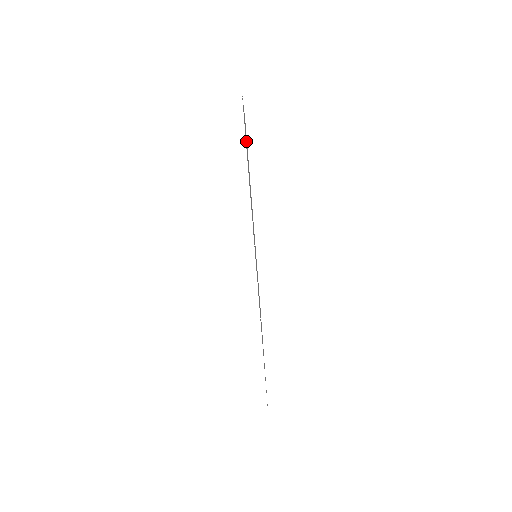
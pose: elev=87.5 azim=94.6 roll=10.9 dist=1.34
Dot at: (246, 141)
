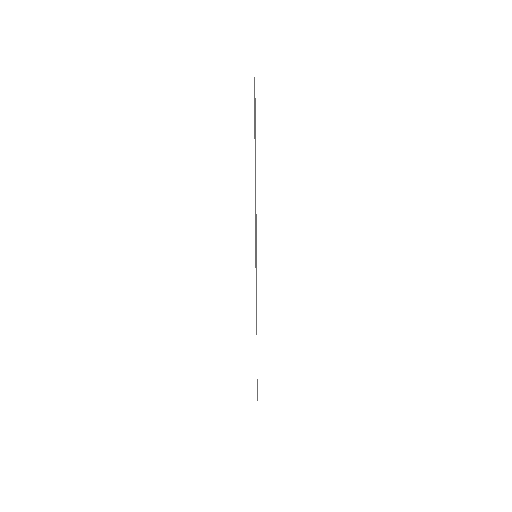
Dot at: occluded
